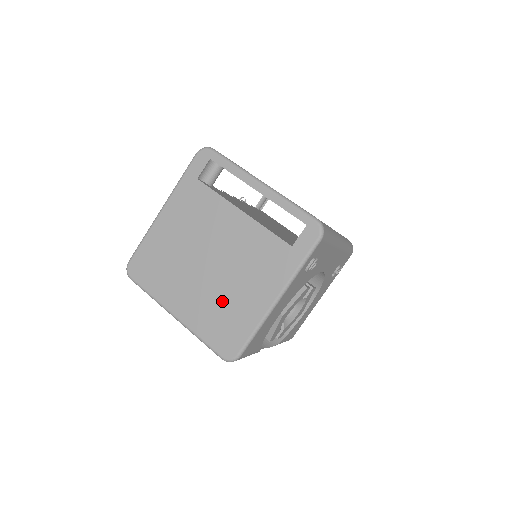
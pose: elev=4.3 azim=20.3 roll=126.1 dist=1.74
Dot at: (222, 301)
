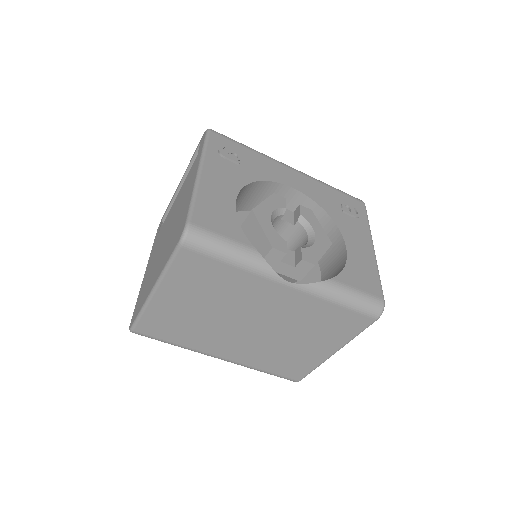
Dot at: (173, 231)
